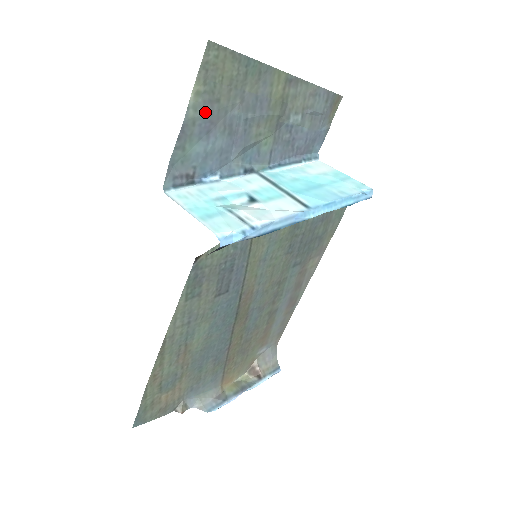
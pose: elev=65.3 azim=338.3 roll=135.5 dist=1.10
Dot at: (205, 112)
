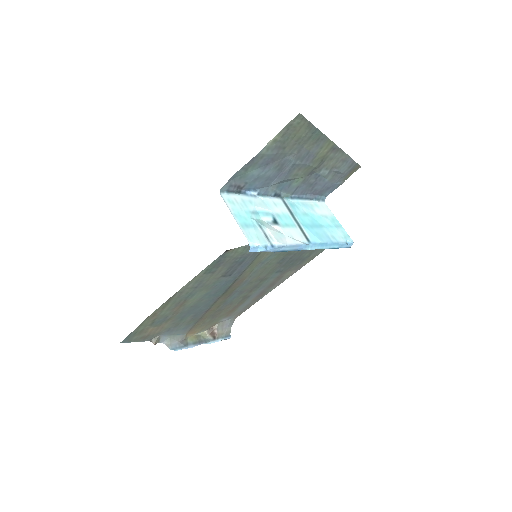
Dot at: (272, 153)
